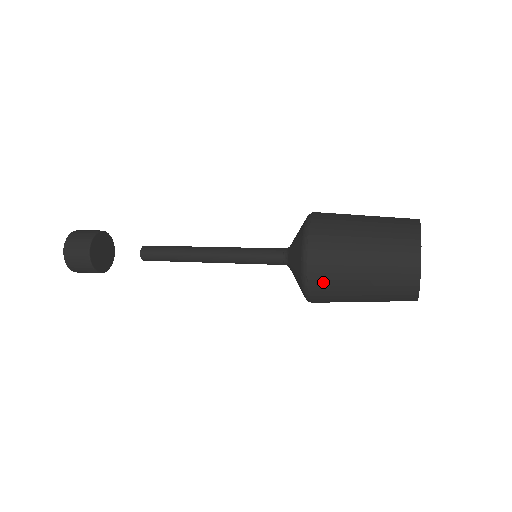
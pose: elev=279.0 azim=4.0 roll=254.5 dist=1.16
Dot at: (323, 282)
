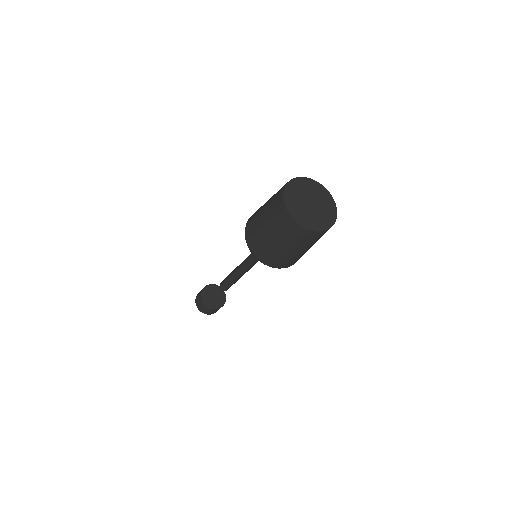
Dot at: (253, 216)
